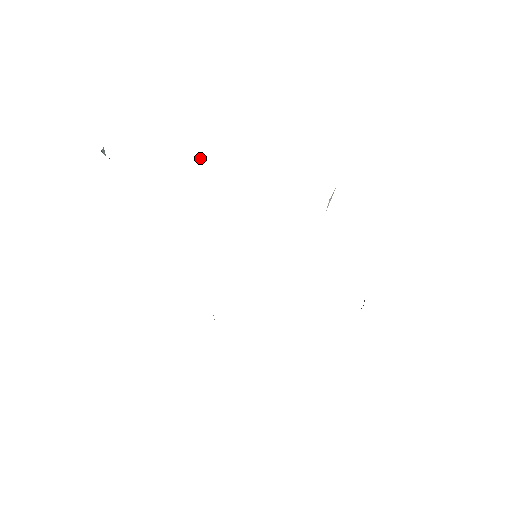
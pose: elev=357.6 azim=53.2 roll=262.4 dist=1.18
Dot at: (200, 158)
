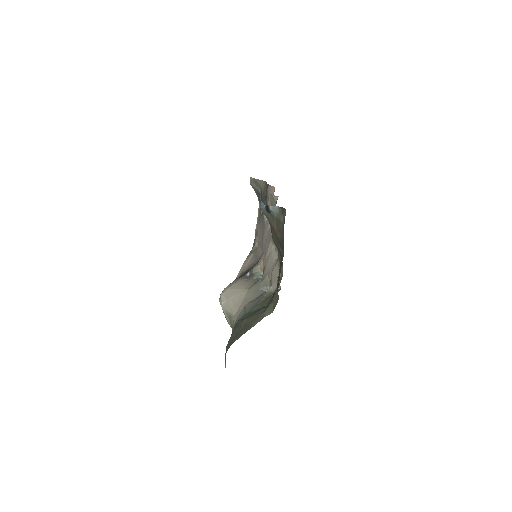
Dot at: occluded
